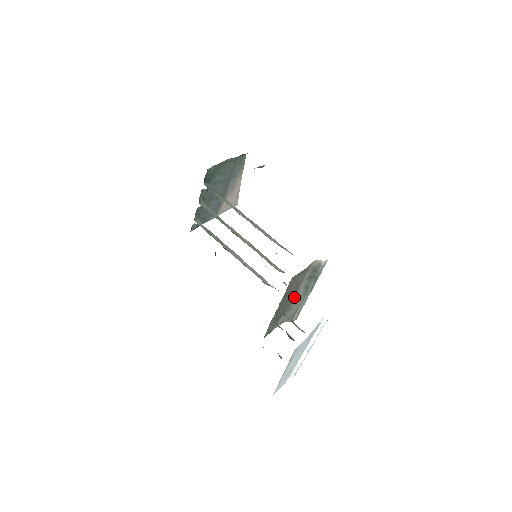
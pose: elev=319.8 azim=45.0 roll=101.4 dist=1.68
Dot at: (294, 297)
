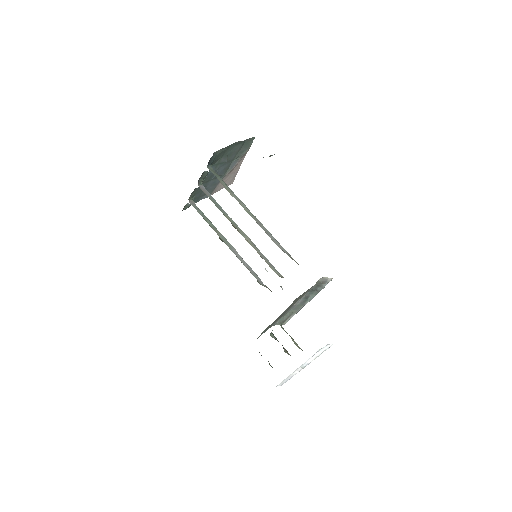
Dot at: (292, 306)
